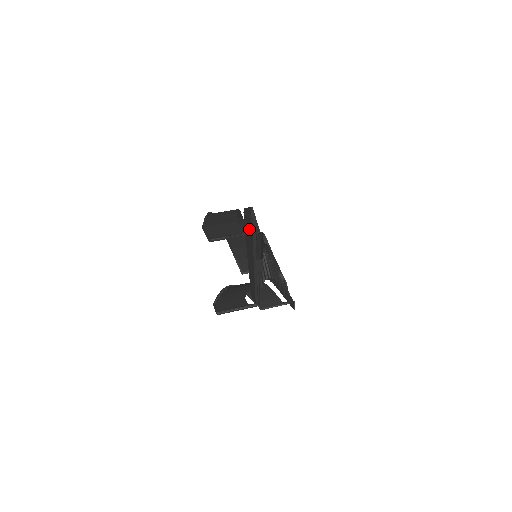
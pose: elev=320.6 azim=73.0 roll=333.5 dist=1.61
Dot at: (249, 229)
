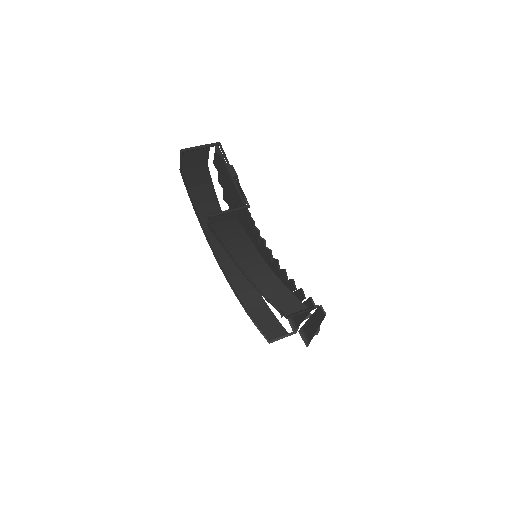
Dot at: (215, 151)
